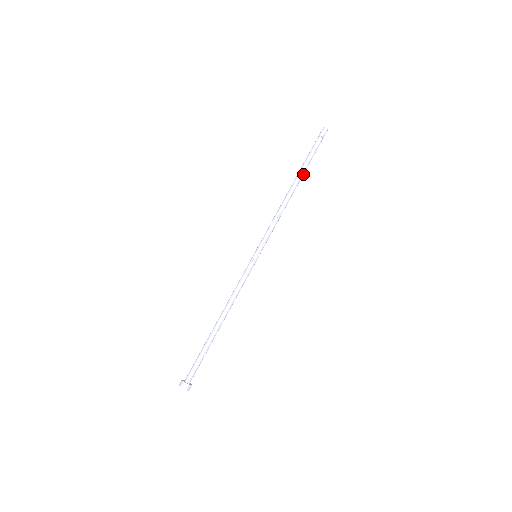
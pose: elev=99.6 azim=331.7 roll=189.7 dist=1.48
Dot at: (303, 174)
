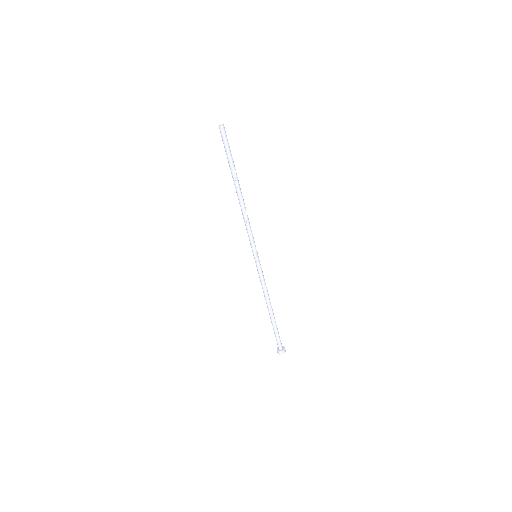
Dot at: (236, 177)
